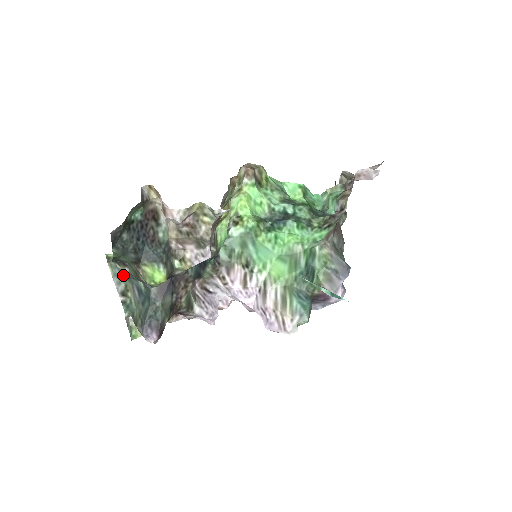
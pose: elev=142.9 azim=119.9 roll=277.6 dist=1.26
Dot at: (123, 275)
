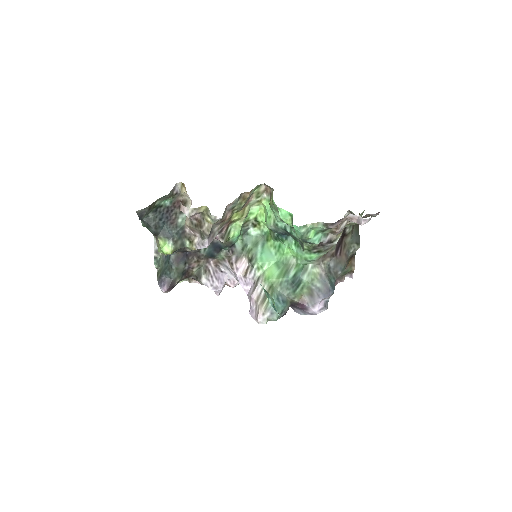
Dot at: occluded
